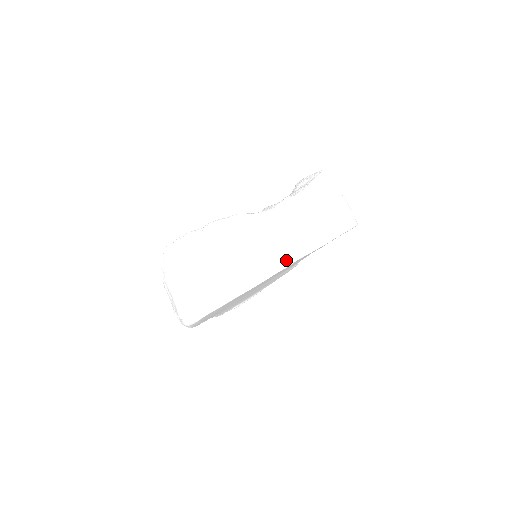
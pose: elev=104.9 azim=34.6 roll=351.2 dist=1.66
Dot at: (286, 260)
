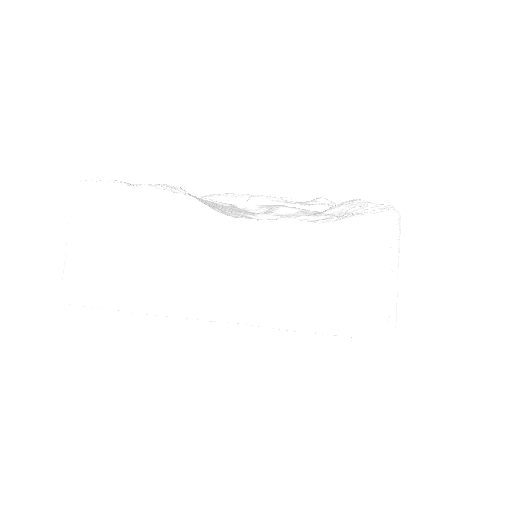
Dot at: (215, 311)
